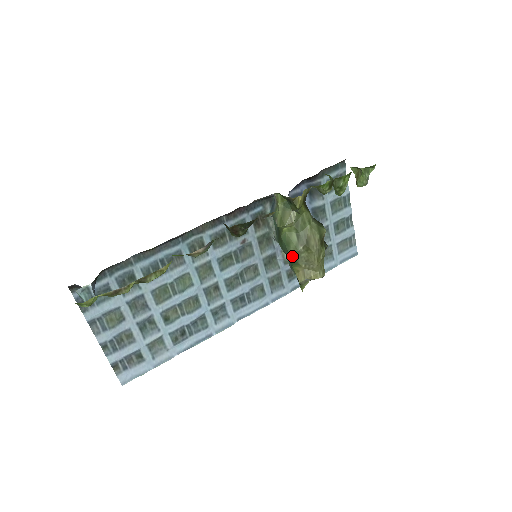
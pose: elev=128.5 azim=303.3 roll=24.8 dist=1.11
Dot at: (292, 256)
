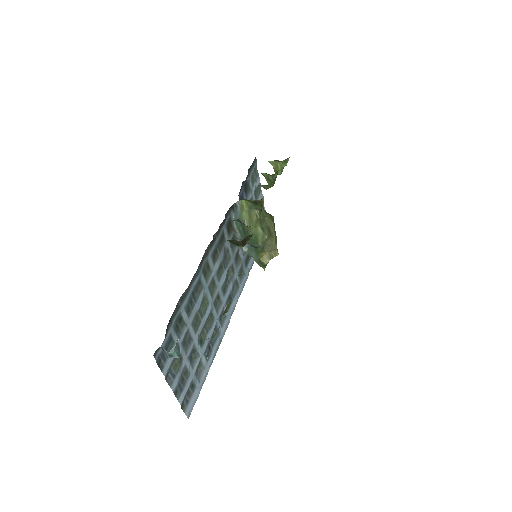
Dot at: (260, 246)
